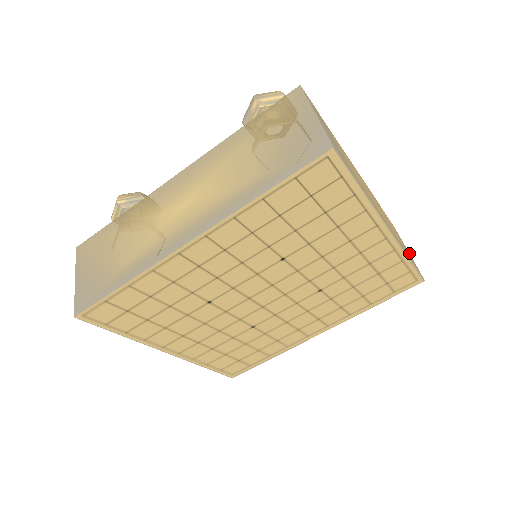
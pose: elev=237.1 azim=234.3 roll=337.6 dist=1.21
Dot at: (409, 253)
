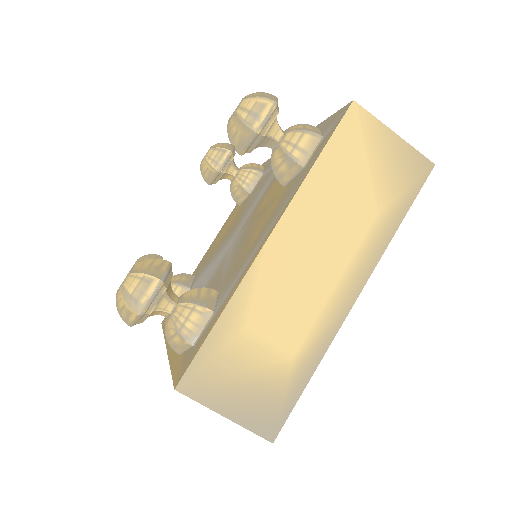
Dot at: (396, 135)
